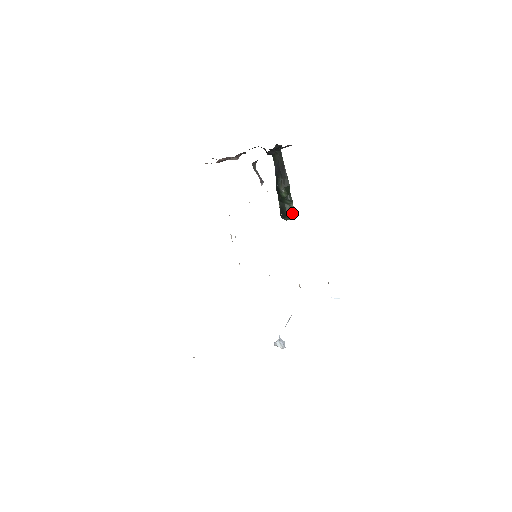
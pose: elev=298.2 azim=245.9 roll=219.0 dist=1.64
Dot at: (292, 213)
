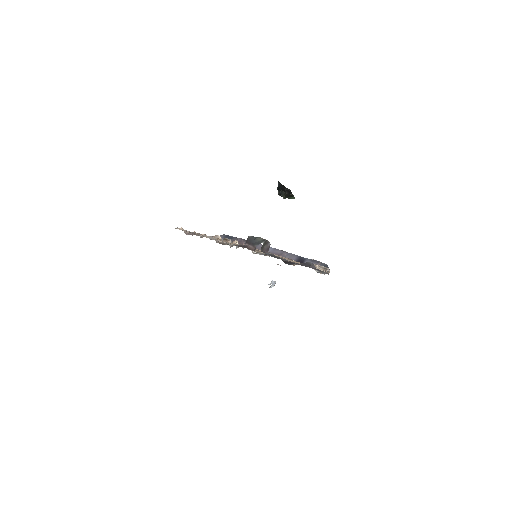
Dot at: occluded
